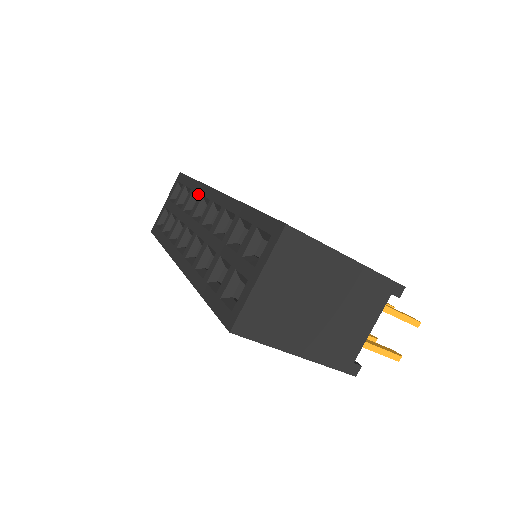
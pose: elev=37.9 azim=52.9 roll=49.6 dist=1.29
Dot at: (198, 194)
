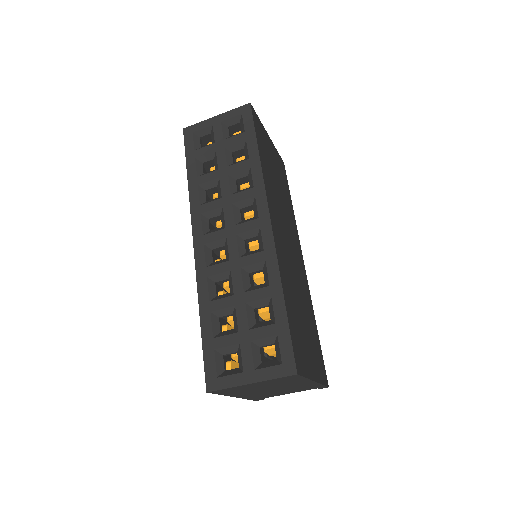
Dot at: (252, 182)
